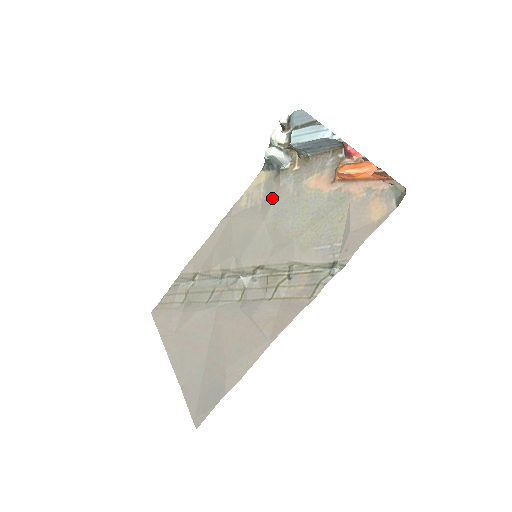
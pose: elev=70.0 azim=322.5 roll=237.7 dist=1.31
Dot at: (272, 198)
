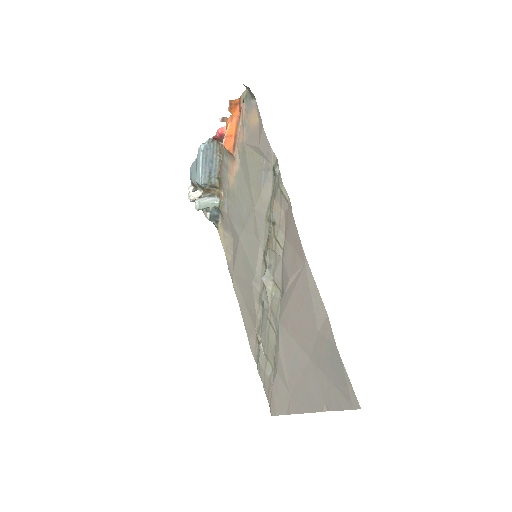
Dot at: (231, 224)
